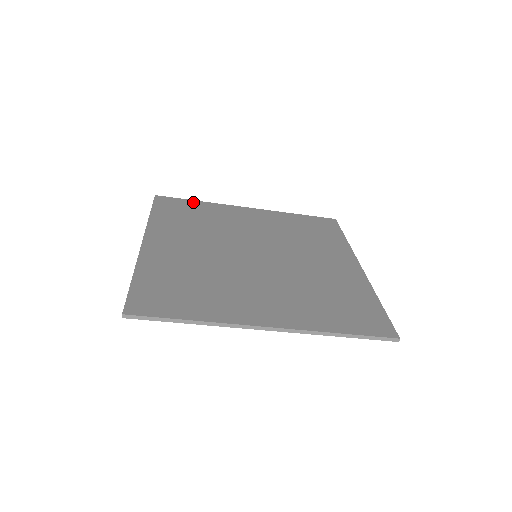
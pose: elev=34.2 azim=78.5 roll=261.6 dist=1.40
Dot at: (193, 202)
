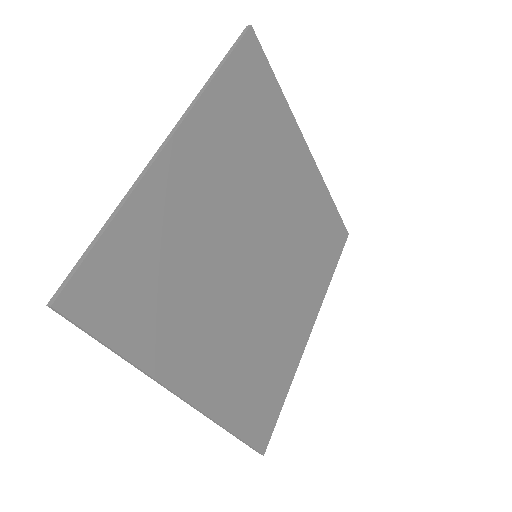
Dot at: (275, 87)
